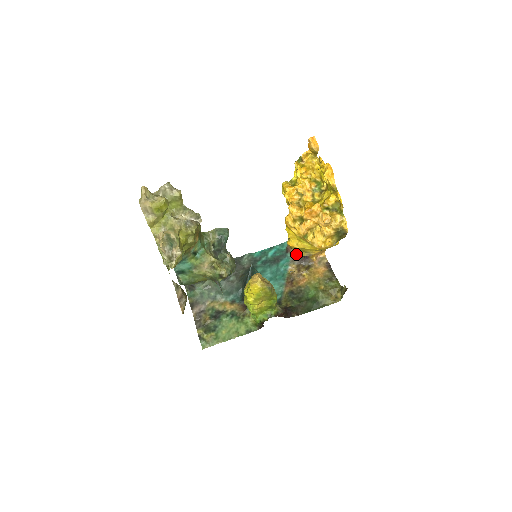
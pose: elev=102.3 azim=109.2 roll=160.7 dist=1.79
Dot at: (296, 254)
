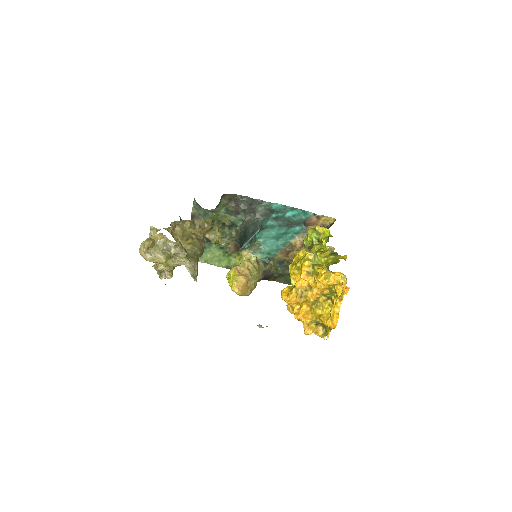
Dot at: occluded
